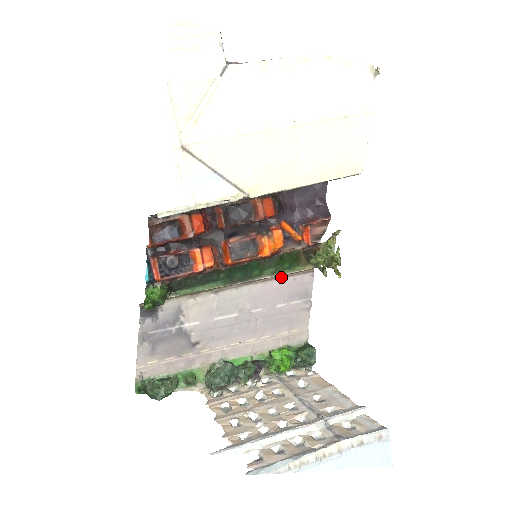
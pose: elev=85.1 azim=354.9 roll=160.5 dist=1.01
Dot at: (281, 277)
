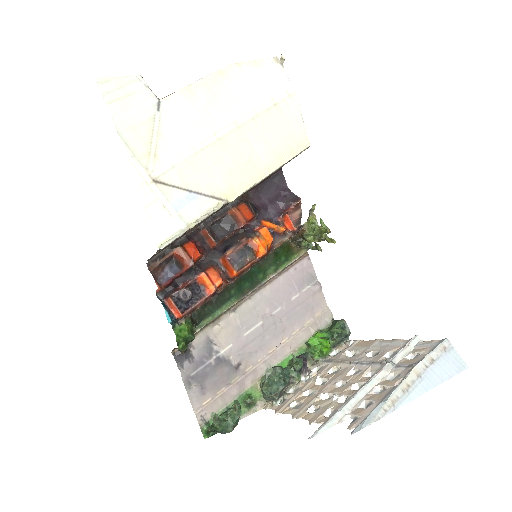
Dot at: (283, 272)
